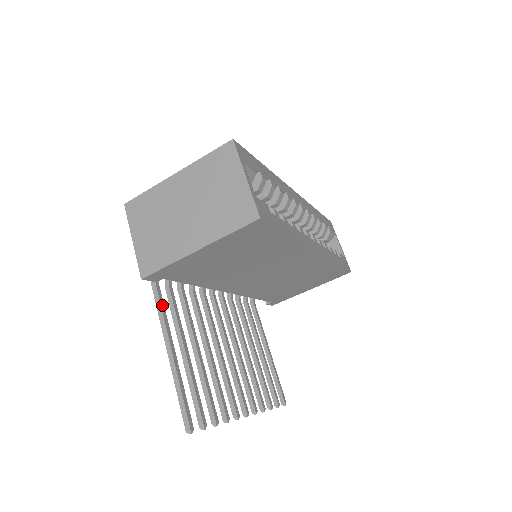
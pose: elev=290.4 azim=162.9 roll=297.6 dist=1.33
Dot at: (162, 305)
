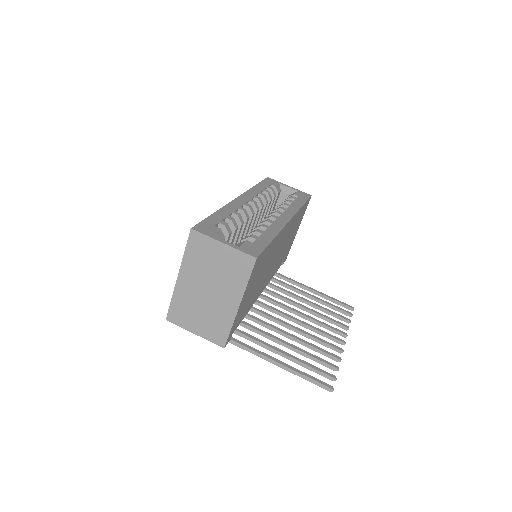
Dot at: (245, 345)
